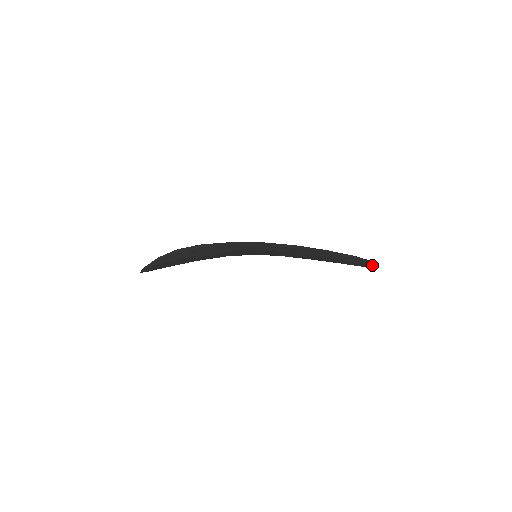
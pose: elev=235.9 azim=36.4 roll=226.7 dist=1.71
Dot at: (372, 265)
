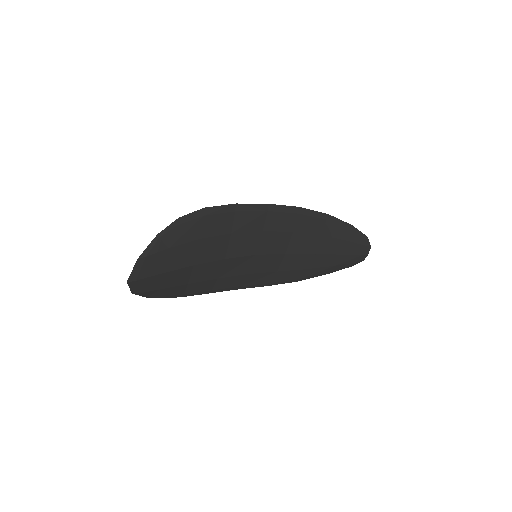
Dot at: (368, 247)
